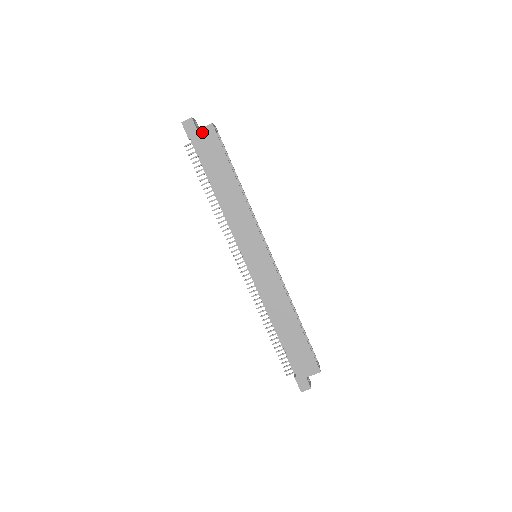
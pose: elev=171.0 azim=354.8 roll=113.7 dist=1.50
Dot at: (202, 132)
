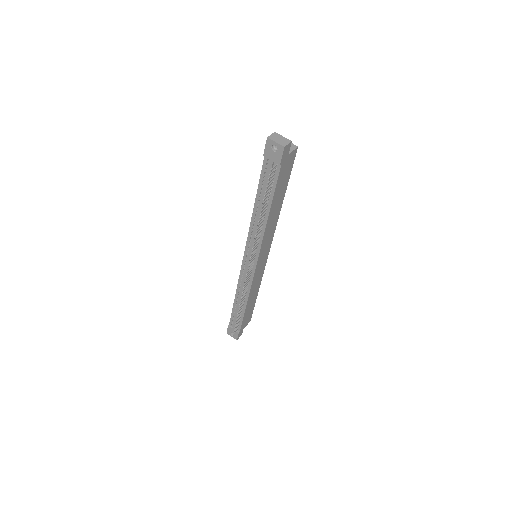
Dot at: (290, 156)
